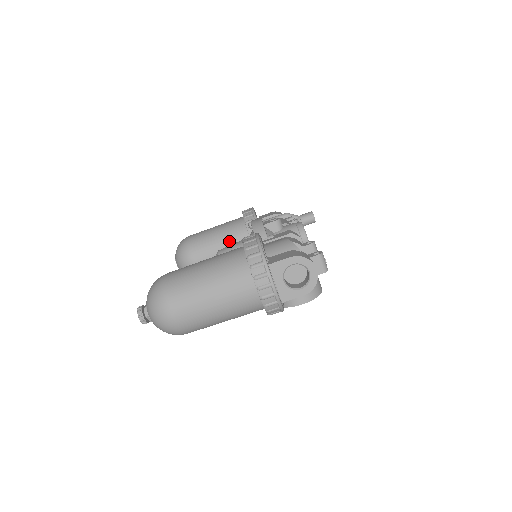
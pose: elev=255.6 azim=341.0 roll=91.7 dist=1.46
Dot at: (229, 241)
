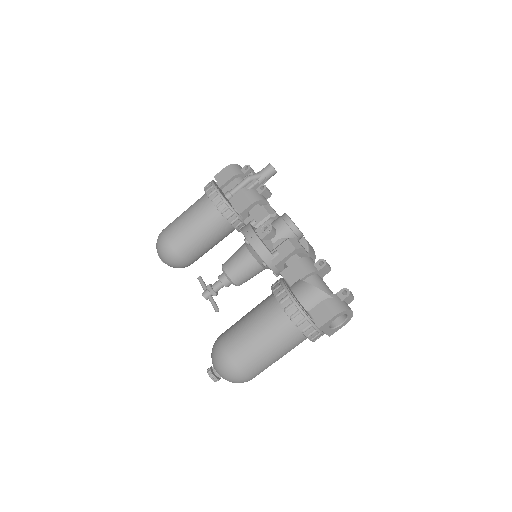
Dot at: (211, 233)
